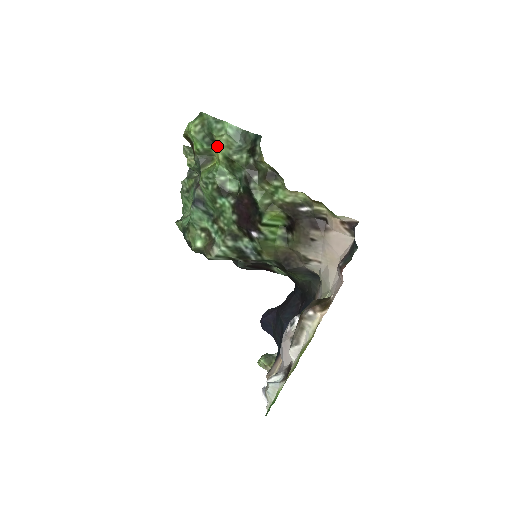
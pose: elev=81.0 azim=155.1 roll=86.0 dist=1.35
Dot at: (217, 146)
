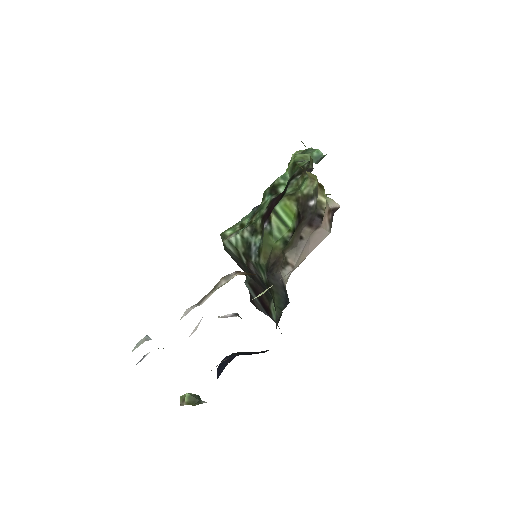
Dot at: (295, 155)
